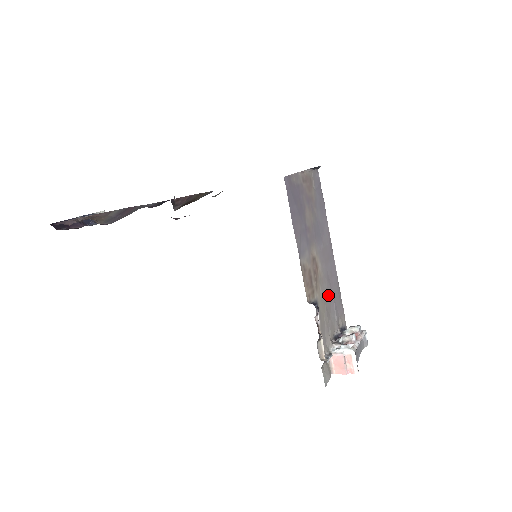
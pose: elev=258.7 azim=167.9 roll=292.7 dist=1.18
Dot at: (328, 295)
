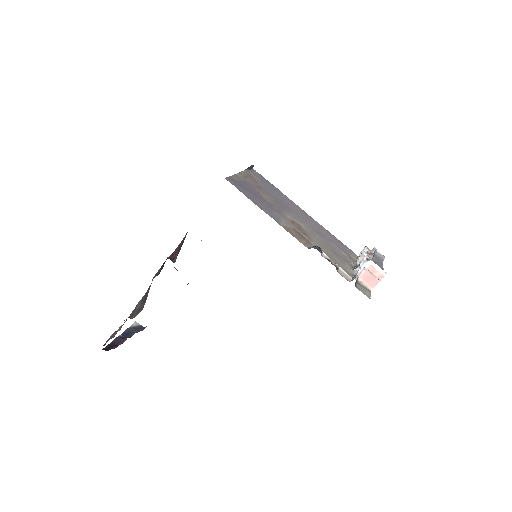
Dot at: (325, 242)
